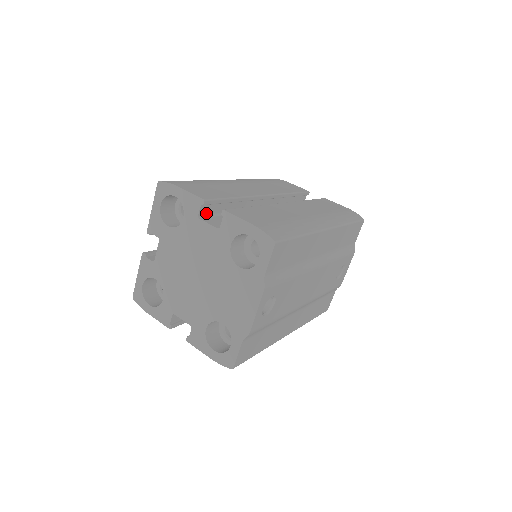
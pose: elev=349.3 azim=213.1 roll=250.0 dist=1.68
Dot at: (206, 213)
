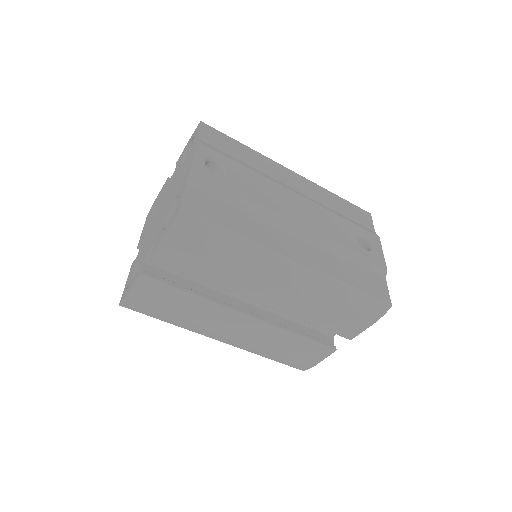
Dot at: occluded
